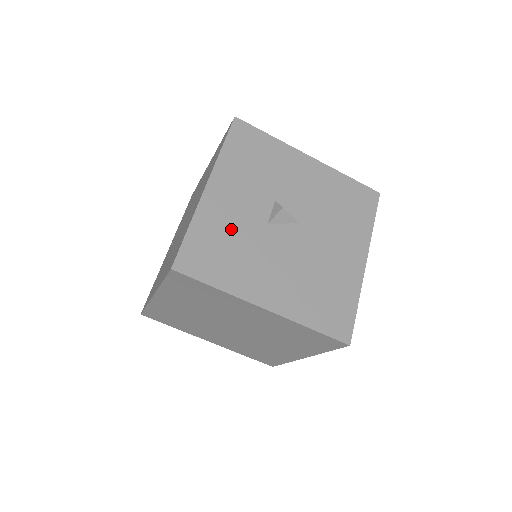
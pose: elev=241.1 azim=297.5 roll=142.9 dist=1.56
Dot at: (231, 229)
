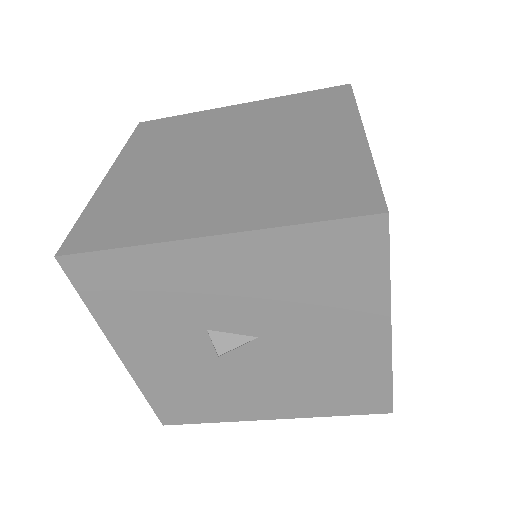
Dot at: (183, 380)
